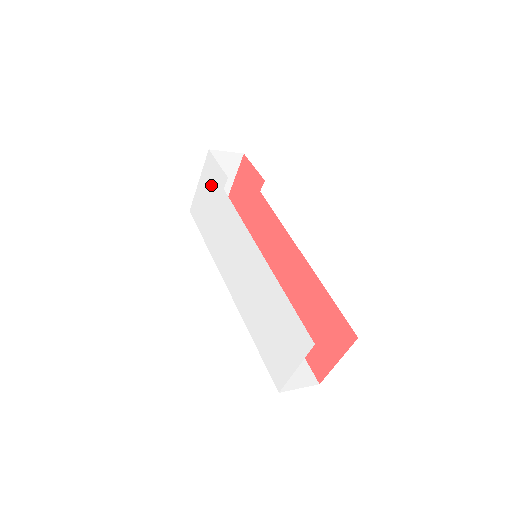
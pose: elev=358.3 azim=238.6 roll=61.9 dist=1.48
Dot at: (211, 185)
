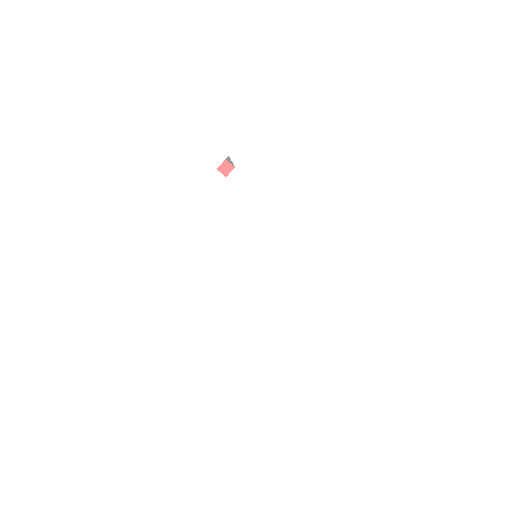
Dot at: (180, 162)
